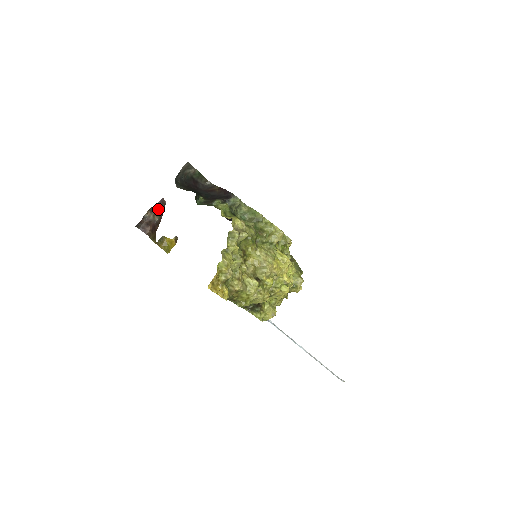
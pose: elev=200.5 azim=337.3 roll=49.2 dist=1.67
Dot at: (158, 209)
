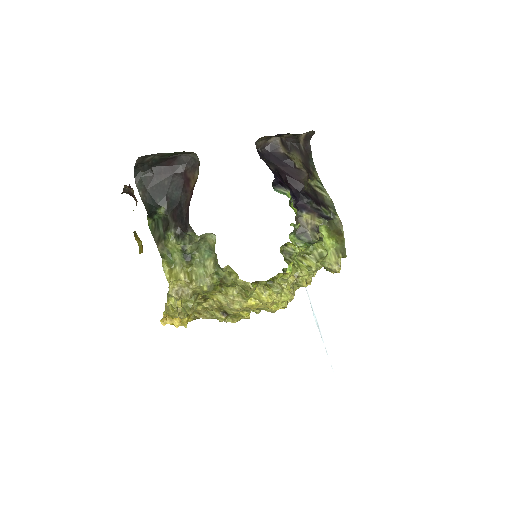
Dot at: occluded
